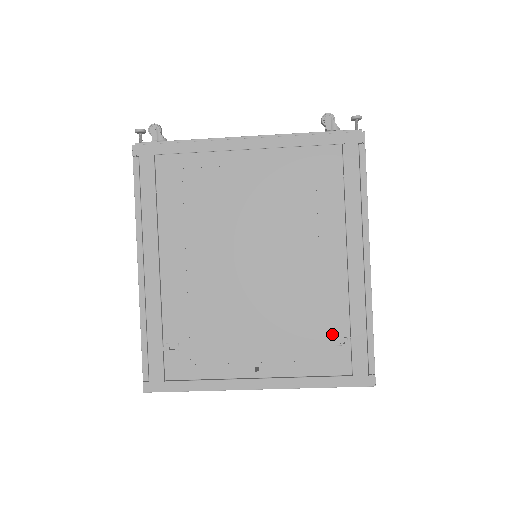
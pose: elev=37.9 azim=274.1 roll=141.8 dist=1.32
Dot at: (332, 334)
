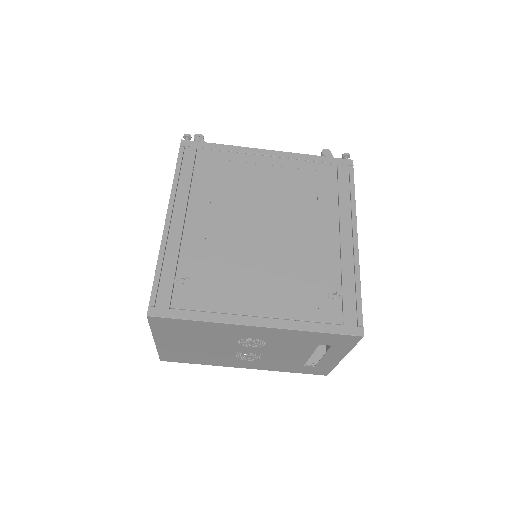
Dot at: (326, 289)
